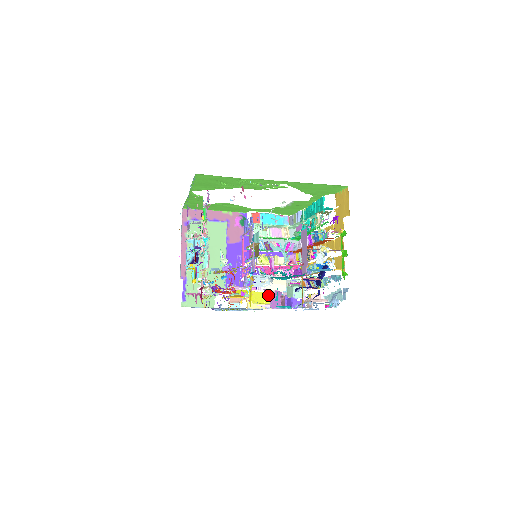
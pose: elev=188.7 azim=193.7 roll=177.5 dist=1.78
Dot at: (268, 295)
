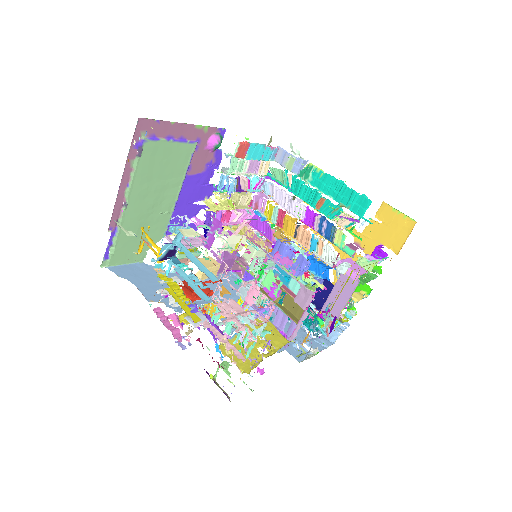
Dot at: occluded
